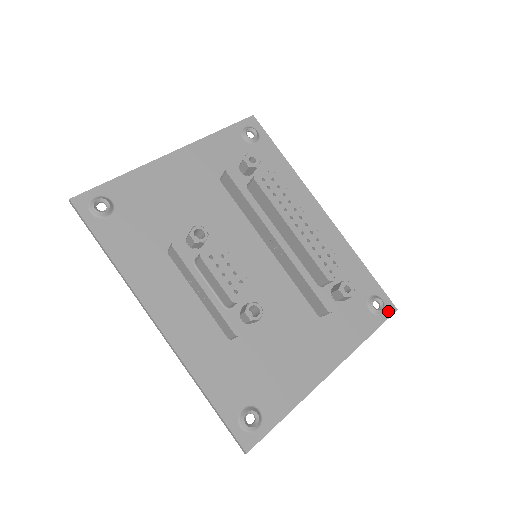
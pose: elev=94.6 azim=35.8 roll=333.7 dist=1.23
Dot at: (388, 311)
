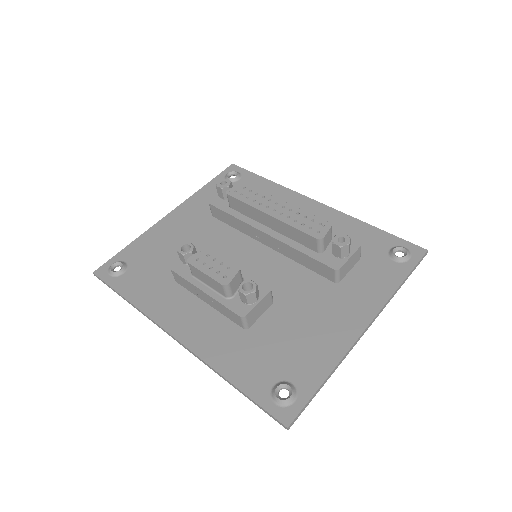
Dot at: (416, 255)
